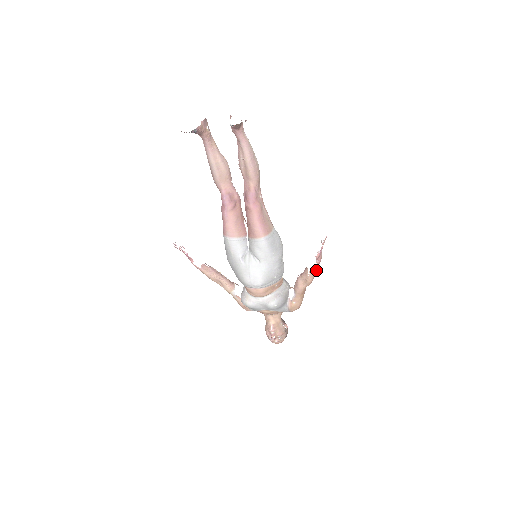
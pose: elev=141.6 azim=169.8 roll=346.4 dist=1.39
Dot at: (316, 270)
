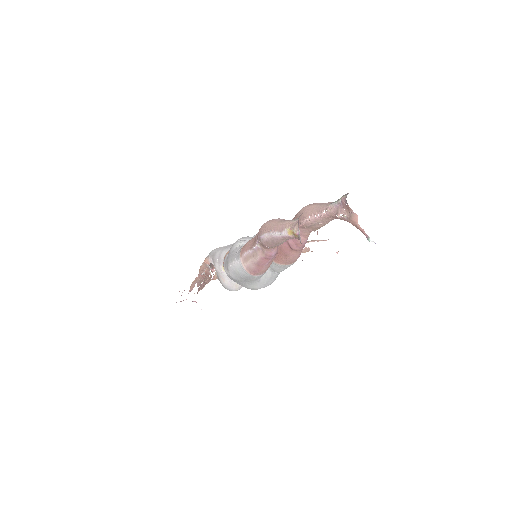
Dot at: occluded
